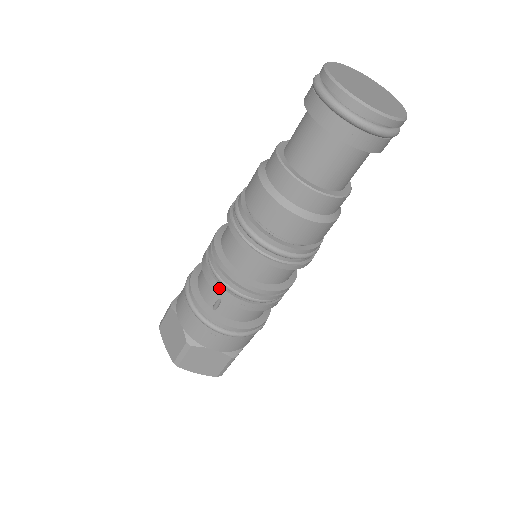
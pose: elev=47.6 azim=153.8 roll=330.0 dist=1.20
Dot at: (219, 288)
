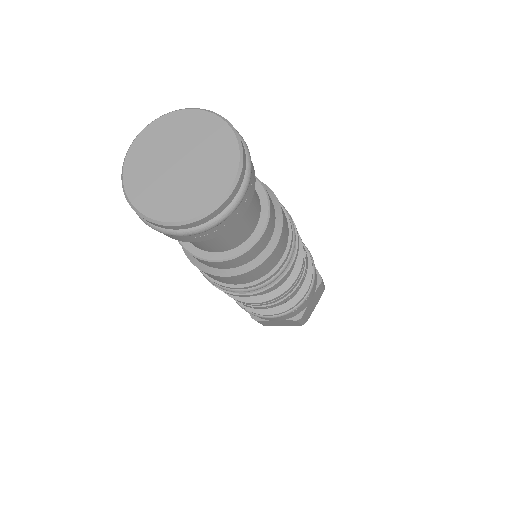
Dot at: (278, 304)
